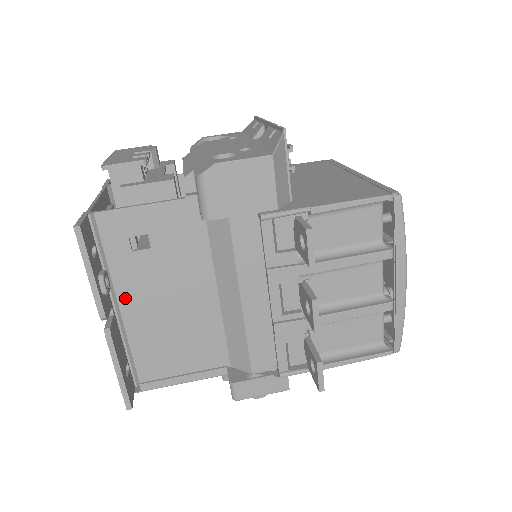
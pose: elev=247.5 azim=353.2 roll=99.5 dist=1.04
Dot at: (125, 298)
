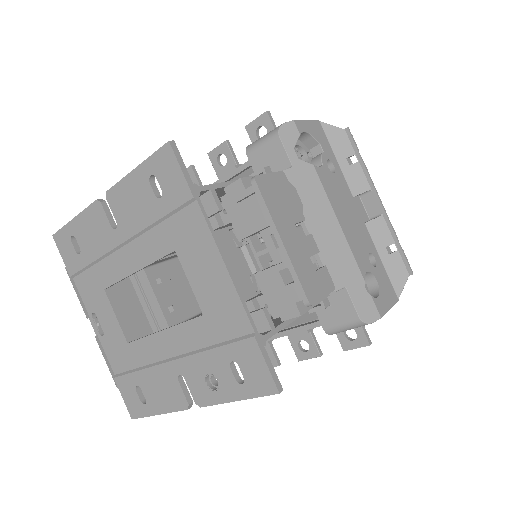
Dot at: occluded
